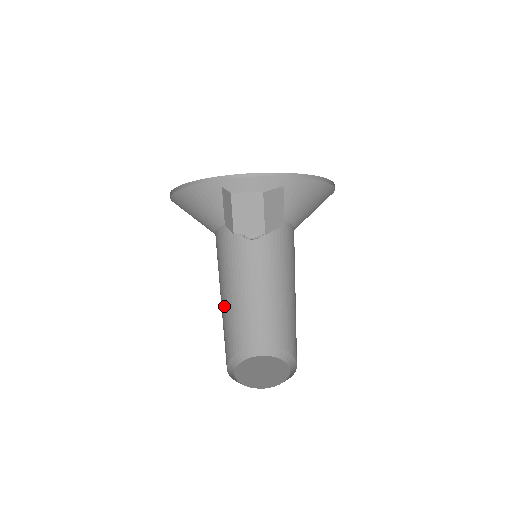
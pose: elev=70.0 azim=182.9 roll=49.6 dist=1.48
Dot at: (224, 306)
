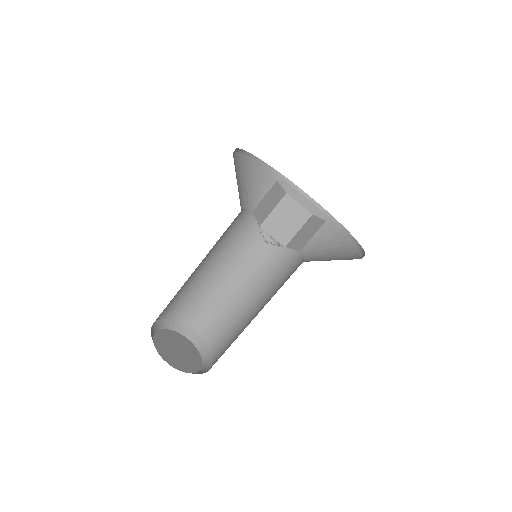
Dot at: (192, 274)
